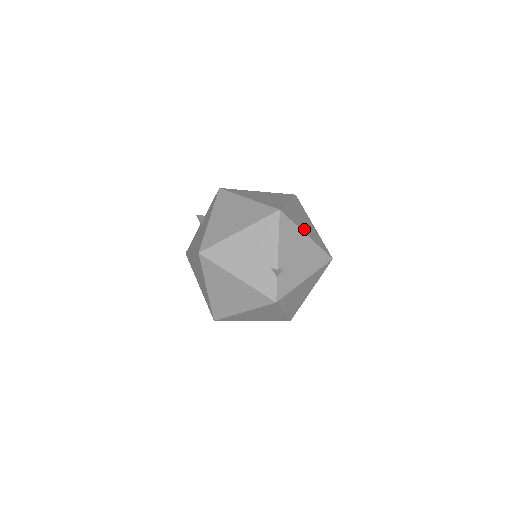
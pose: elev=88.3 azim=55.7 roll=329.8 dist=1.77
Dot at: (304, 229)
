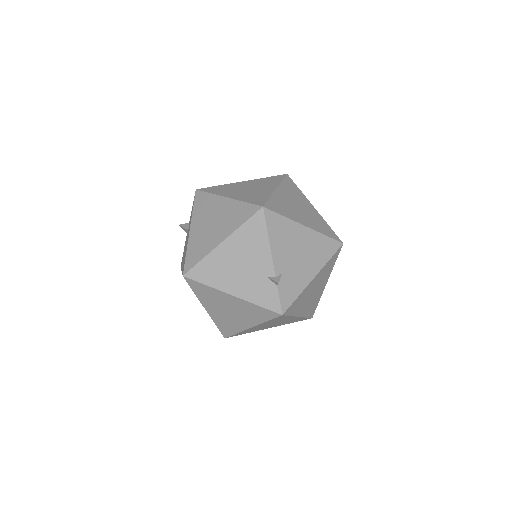
Dot at: (300, 219)
